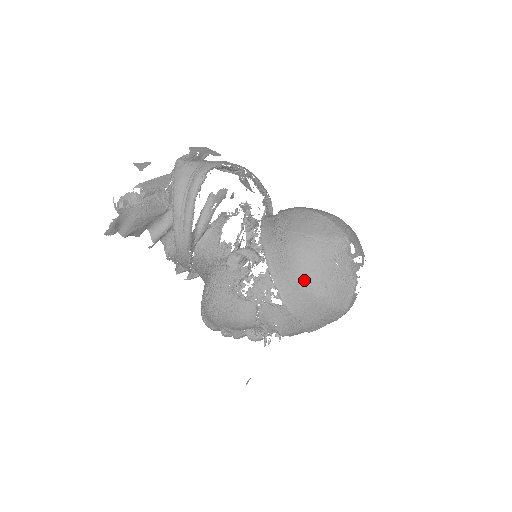
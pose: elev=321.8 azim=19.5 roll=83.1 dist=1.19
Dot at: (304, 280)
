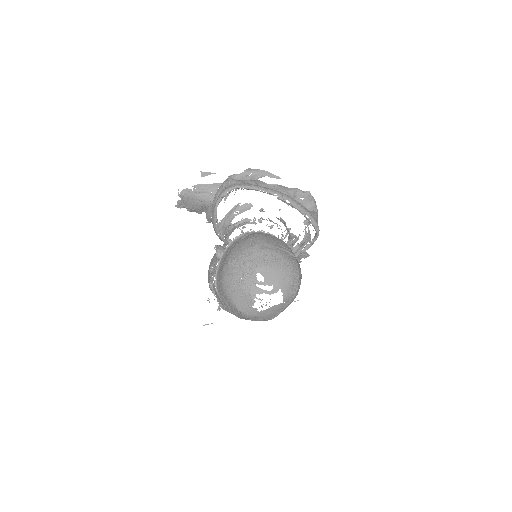
Dot at: (222, 280)
